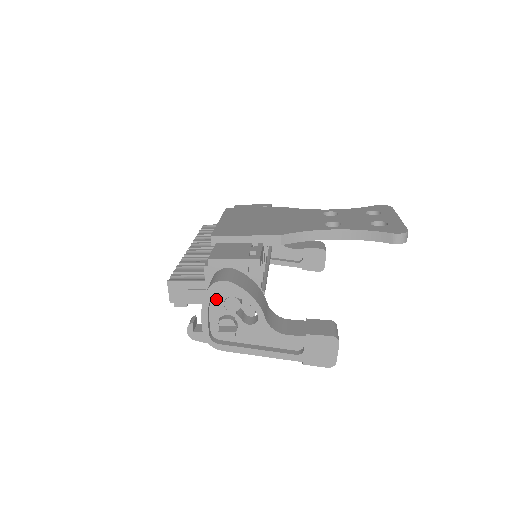
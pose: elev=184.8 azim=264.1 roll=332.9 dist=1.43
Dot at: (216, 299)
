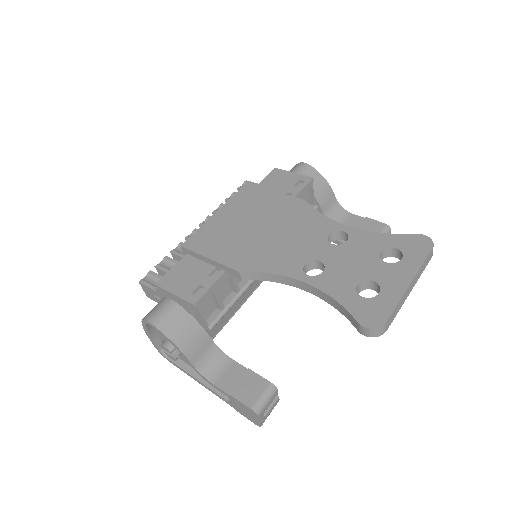
Dot at: occluded
